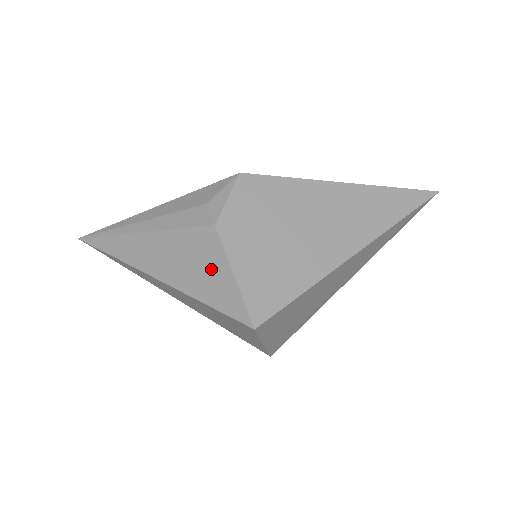
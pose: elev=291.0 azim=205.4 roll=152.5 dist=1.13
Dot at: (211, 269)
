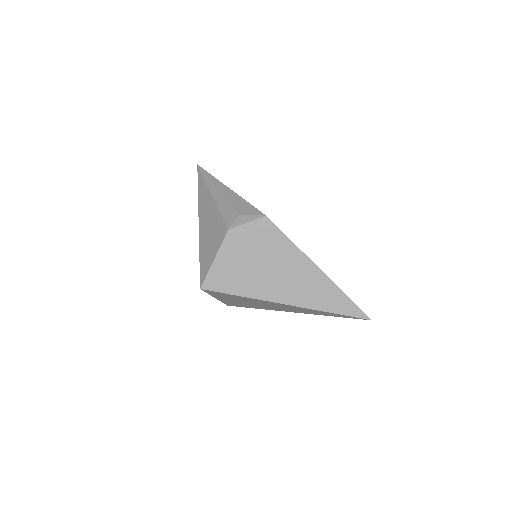
Dot at: (212, 246)
